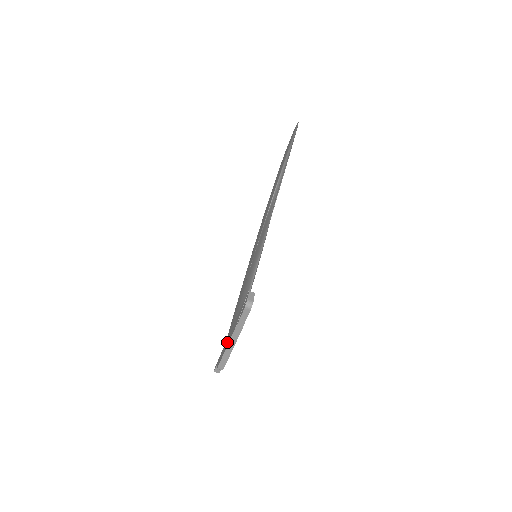
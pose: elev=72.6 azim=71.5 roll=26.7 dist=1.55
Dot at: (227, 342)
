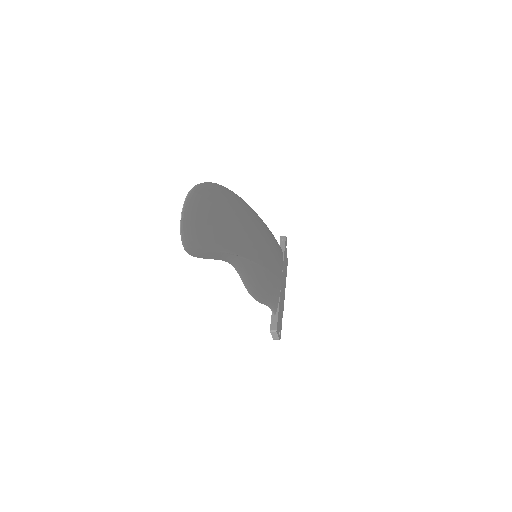
Dot at: occluded
